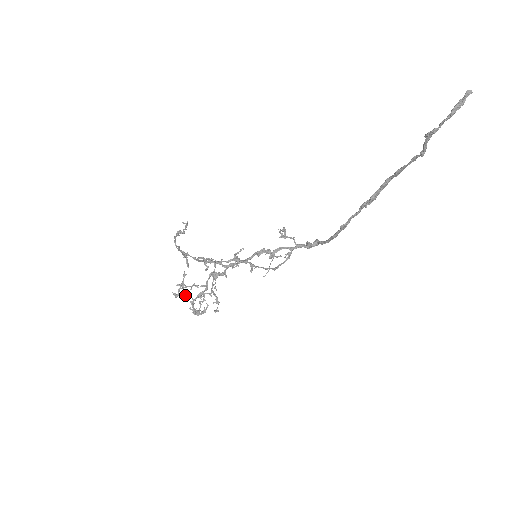
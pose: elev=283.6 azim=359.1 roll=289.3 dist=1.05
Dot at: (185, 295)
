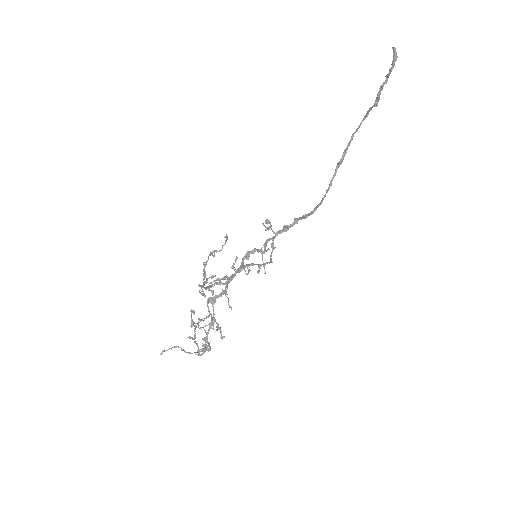
Dot at: (163, 351)
